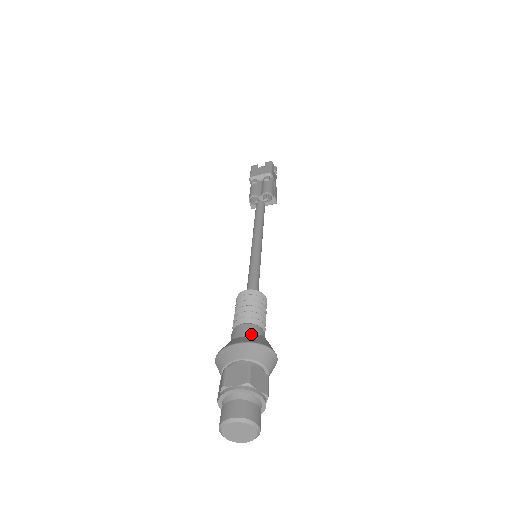
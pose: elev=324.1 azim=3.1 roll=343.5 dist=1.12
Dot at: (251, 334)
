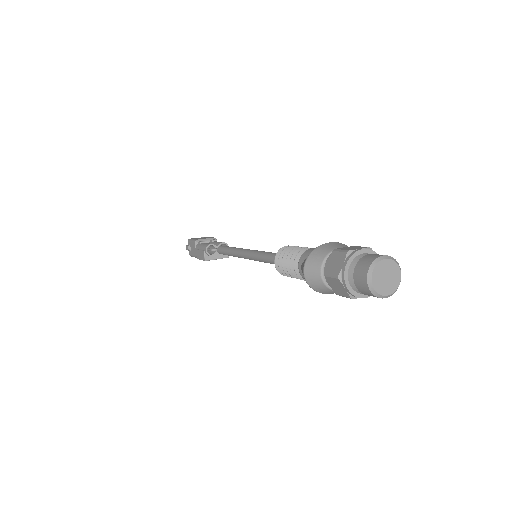
Dot at: occluded
